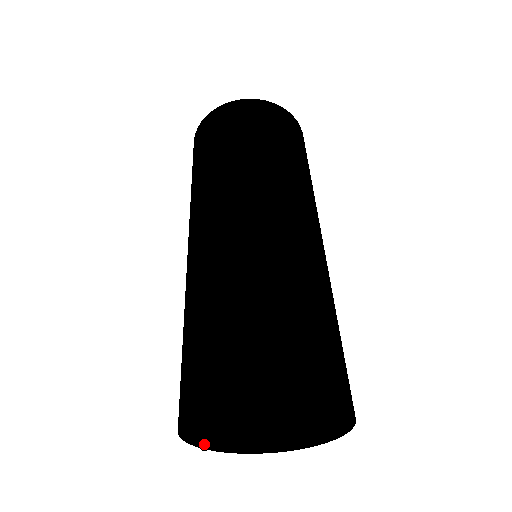
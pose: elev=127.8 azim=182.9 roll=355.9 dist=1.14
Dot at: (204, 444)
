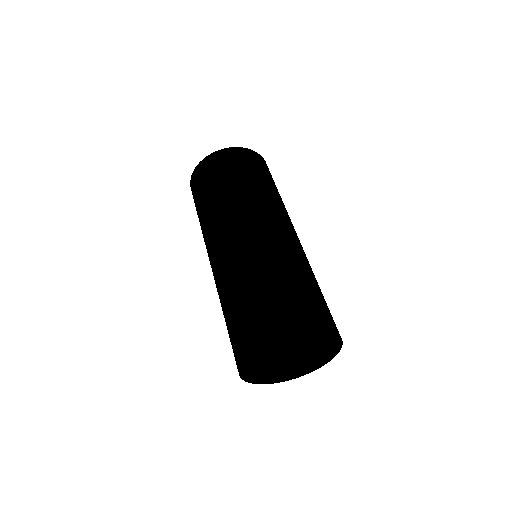
Dot at: (255, 380)
